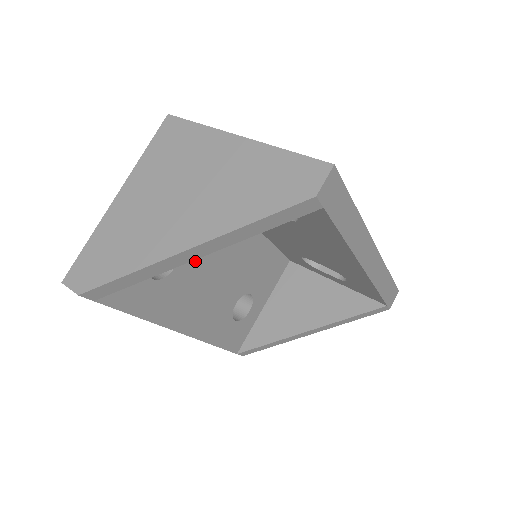
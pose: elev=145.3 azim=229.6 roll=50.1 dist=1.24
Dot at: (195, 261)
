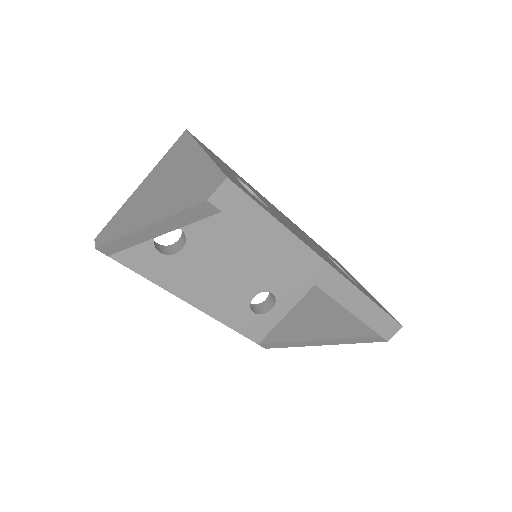
Dot at: (204, 248)
